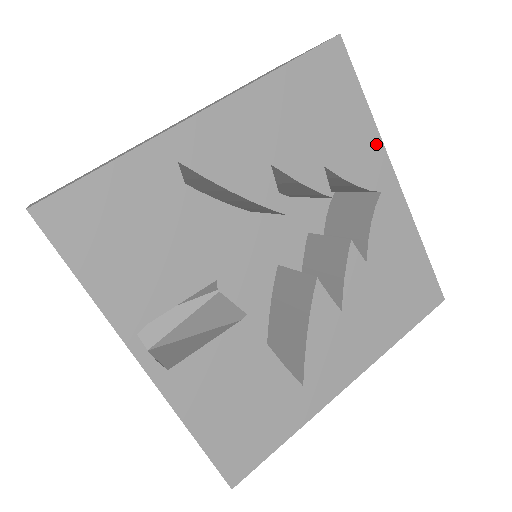
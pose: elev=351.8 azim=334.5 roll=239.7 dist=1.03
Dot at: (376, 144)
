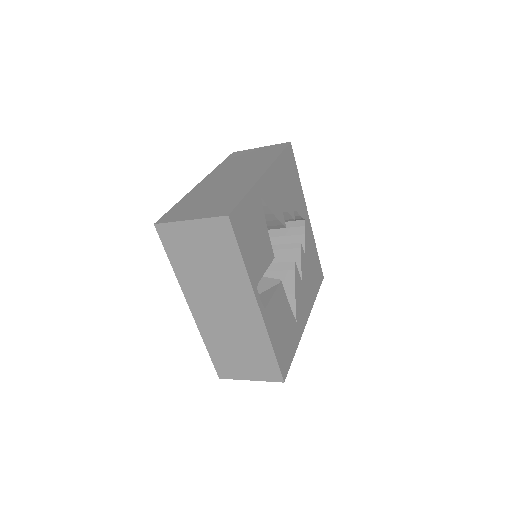
Dot at: (302, 195)
